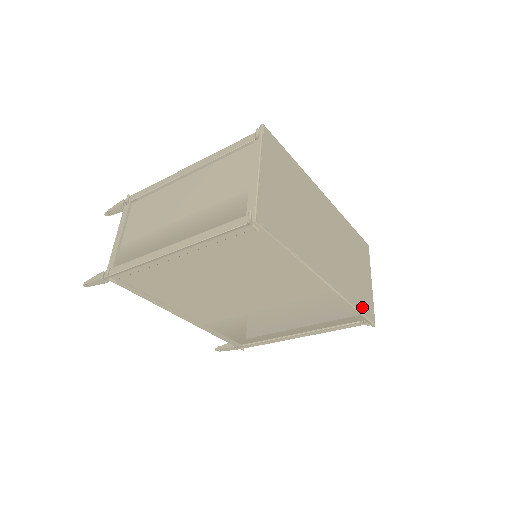
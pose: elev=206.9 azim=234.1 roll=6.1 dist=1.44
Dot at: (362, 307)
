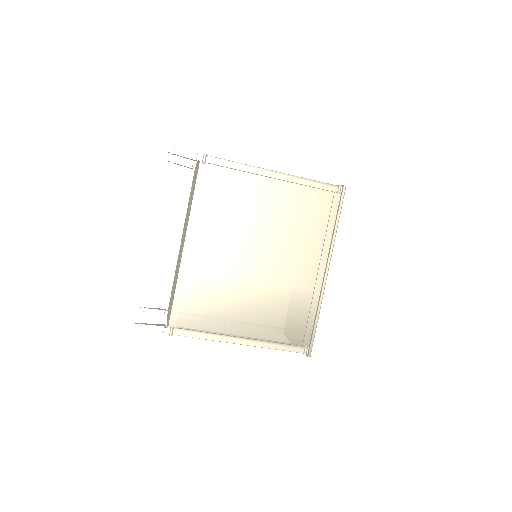
Dot at: occluded
